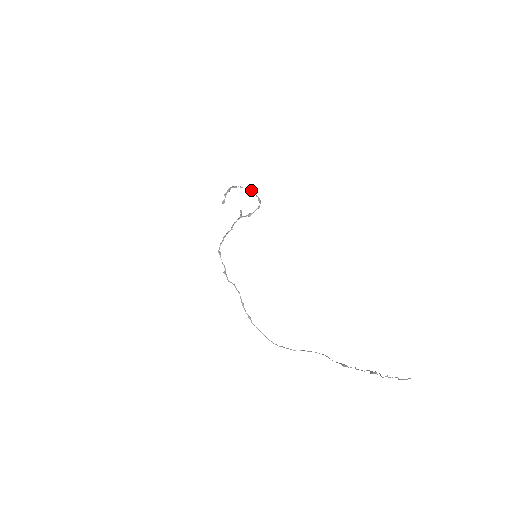
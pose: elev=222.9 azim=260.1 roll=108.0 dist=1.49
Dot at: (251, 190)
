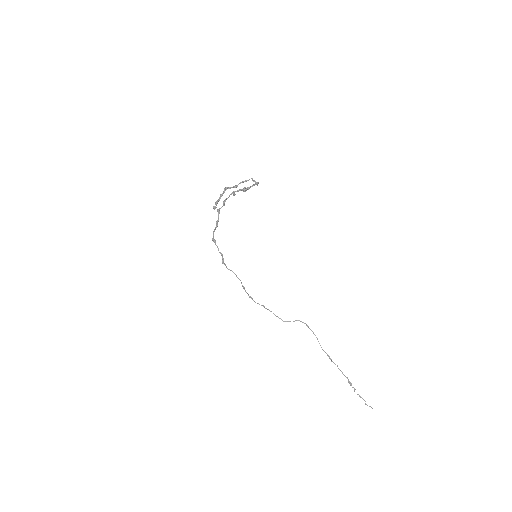
Dot at: (247, 180)
